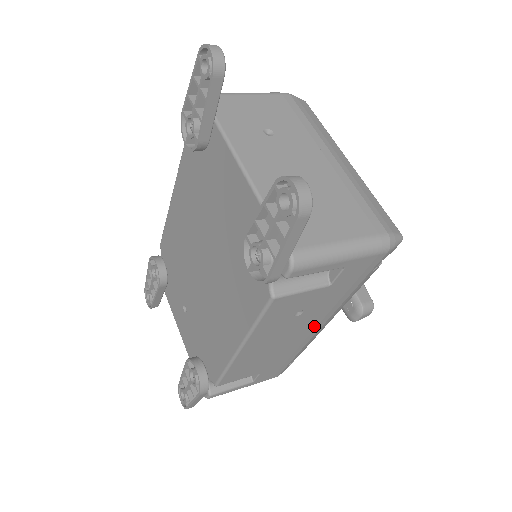
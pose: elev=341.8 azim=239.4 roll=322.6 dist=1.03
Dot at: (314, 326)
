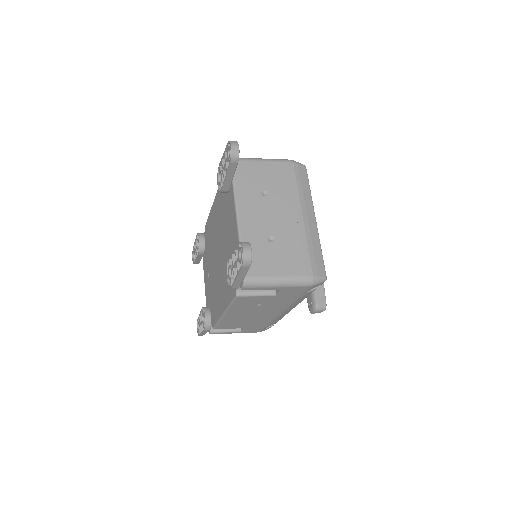
Dot at: (275, 312)
